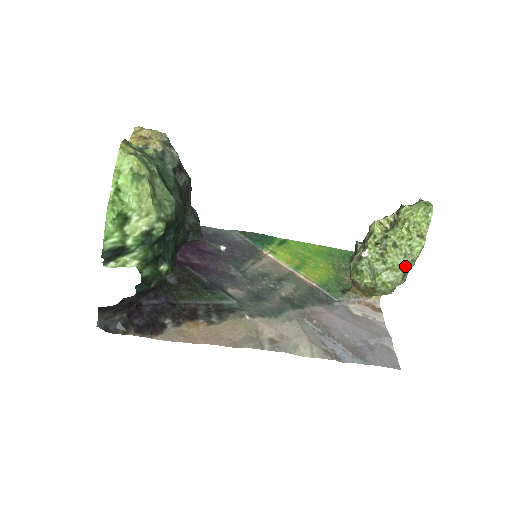
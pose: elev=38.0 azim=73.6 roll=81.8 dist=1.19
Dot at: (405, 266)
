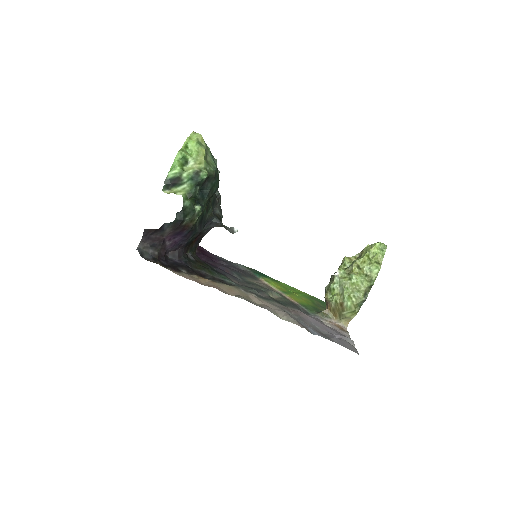
Dot at: (366, 282)
